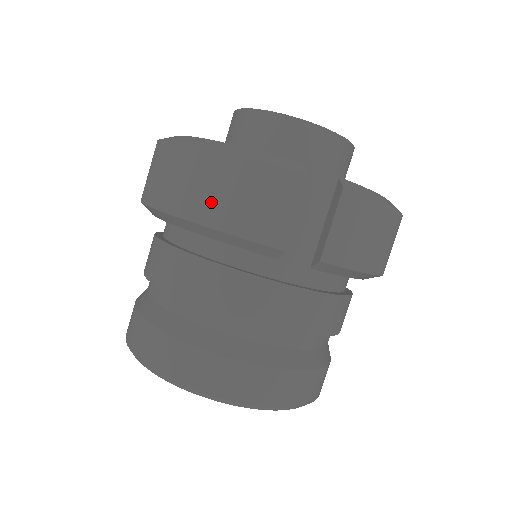
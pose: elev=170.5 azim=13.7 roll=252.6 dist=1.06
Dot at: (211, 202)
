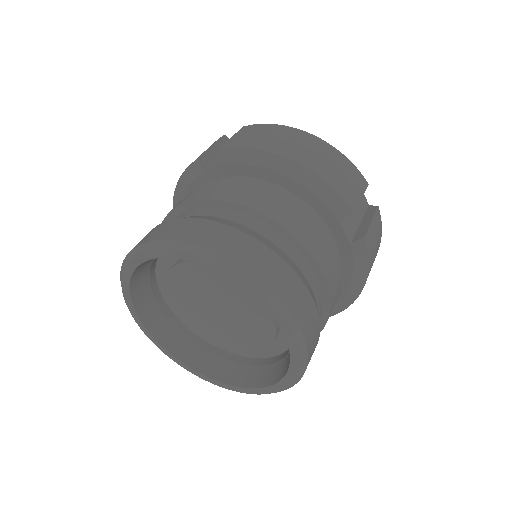
Dot at: (314, 159)
